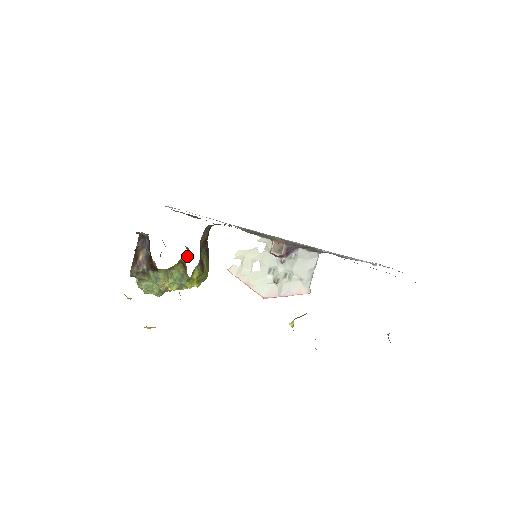
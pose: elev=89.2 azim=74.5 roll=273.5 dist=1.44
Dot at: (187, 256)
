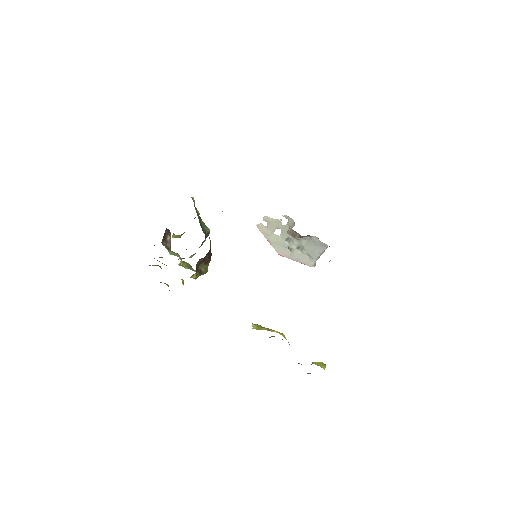
Dot at: occluded
